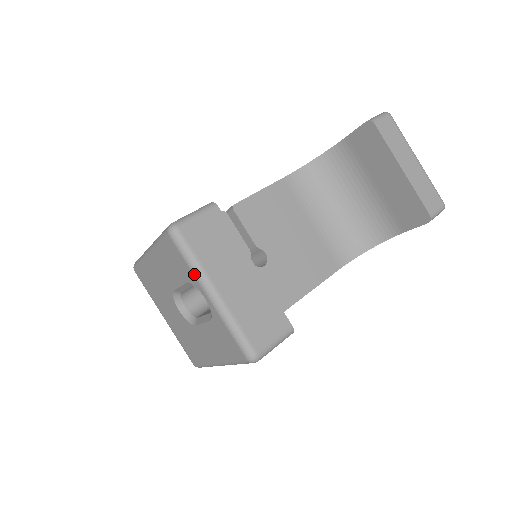
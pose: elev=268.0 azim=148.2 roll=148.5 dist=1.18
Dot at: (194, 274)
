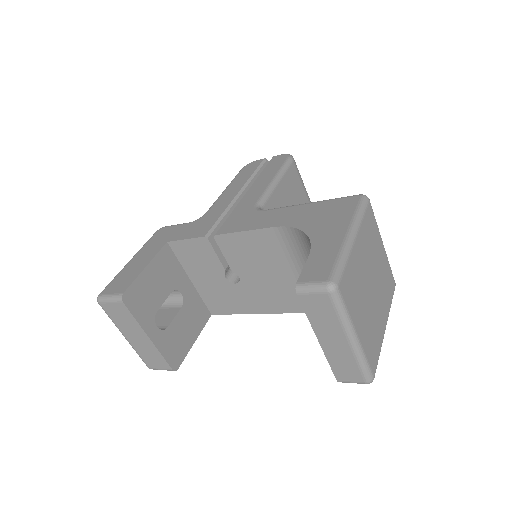
Dot at: occluded
